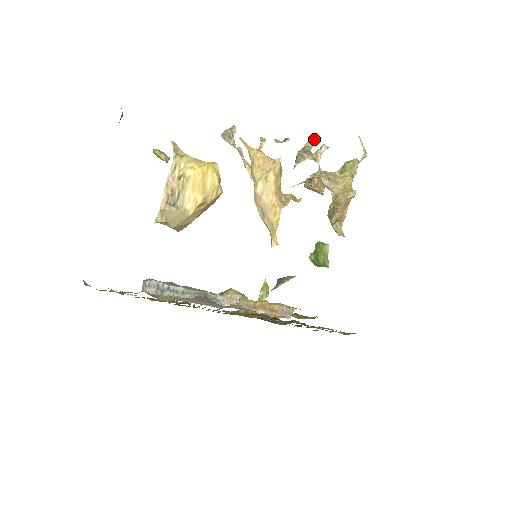
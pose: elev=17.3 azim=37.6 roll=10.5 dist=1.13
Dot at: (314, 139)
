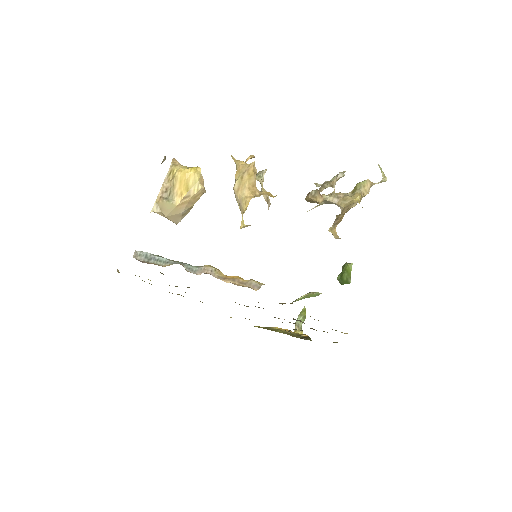
Dot at: occluded
